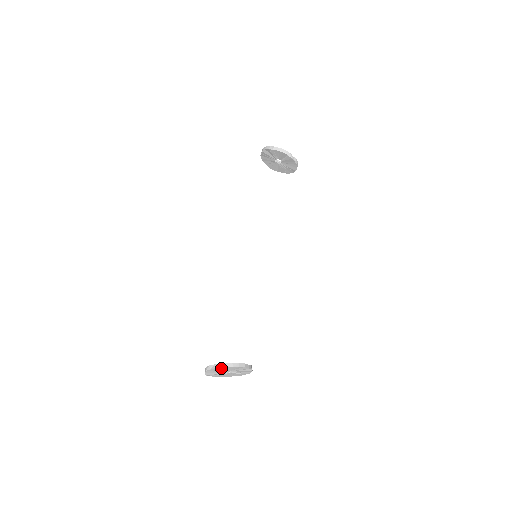
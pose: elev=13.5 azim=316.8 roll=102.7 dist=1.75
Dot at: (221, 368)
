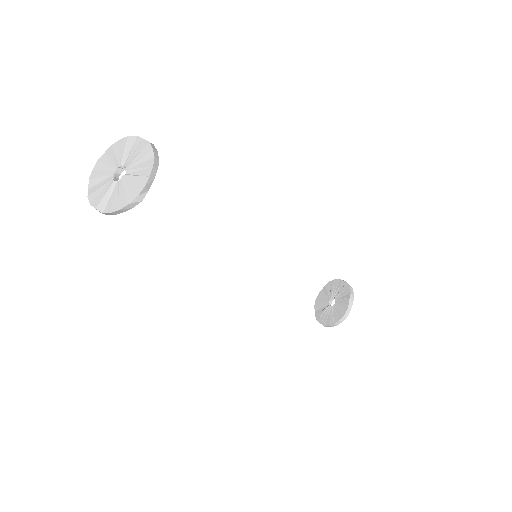
Dot at: occluded
